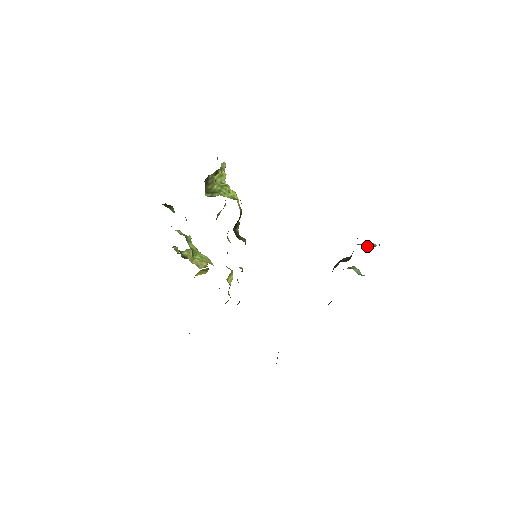
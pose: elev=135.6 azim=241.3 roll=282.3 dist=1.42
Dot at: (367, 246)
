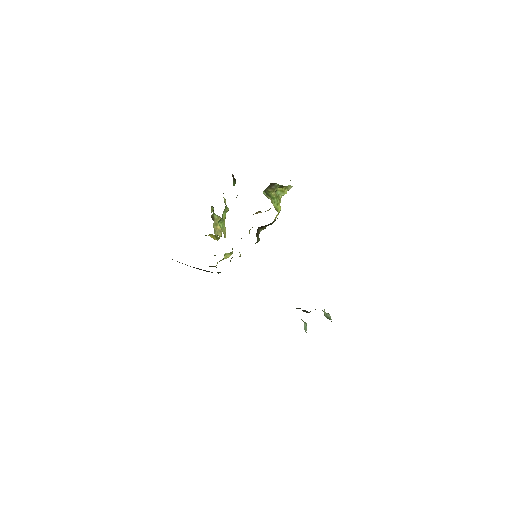
Dot at: (326, 314)
